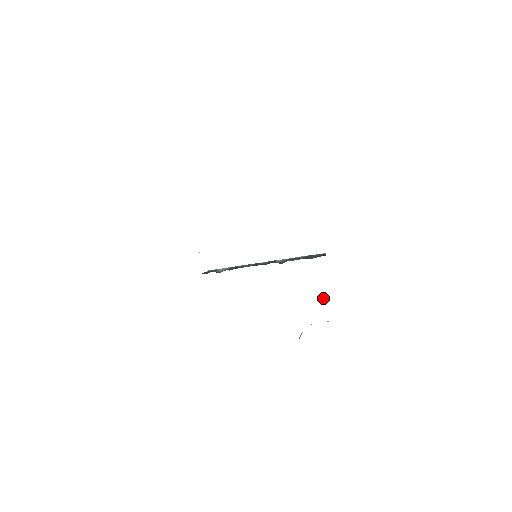
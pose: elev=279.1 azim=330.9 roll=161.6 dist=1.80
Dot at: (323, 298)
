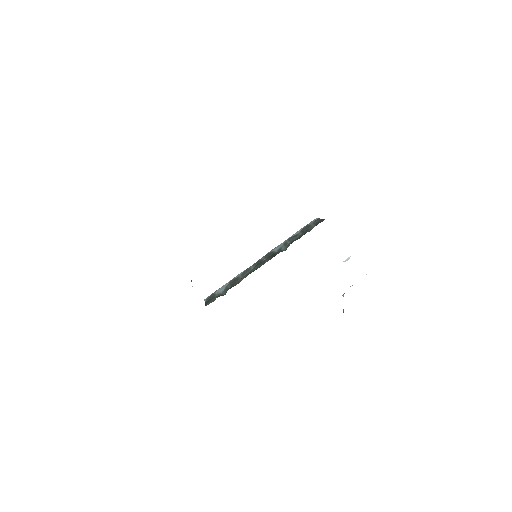
Dot at: occluded
